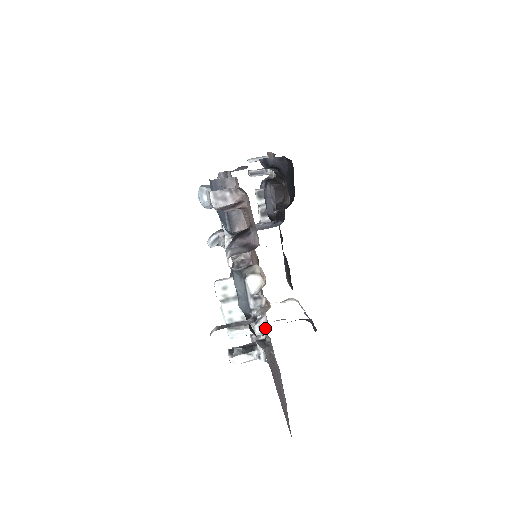
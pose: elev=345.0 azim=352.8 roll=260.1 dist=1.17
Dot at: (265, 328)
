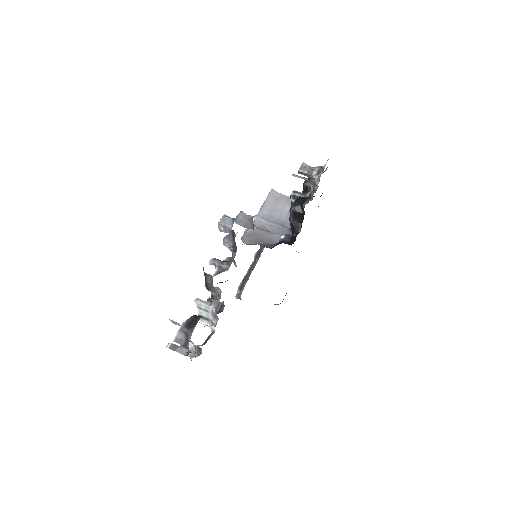
Dot at: (210, 337)
